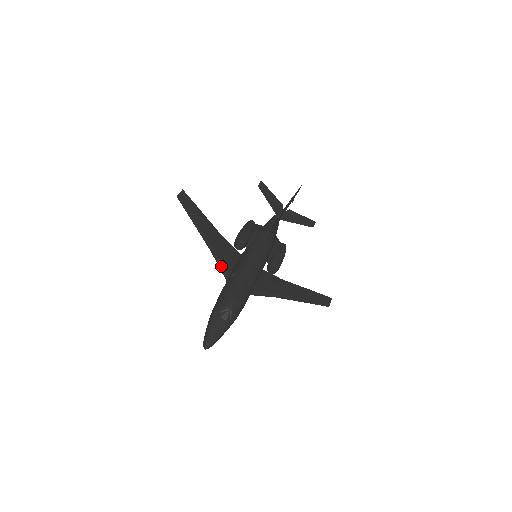
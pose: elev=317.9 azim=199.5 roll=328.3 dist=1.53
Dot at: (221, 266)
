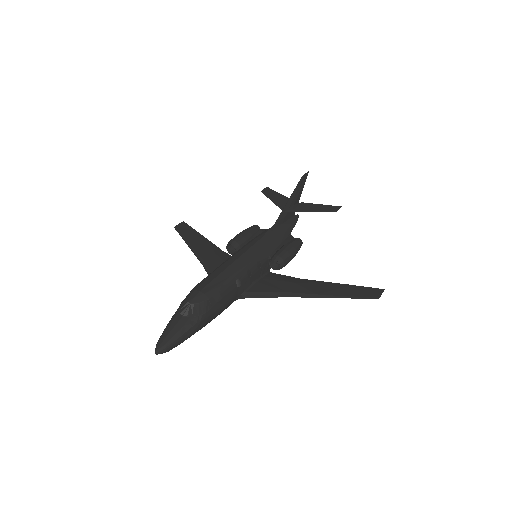
Dot at: occluded
